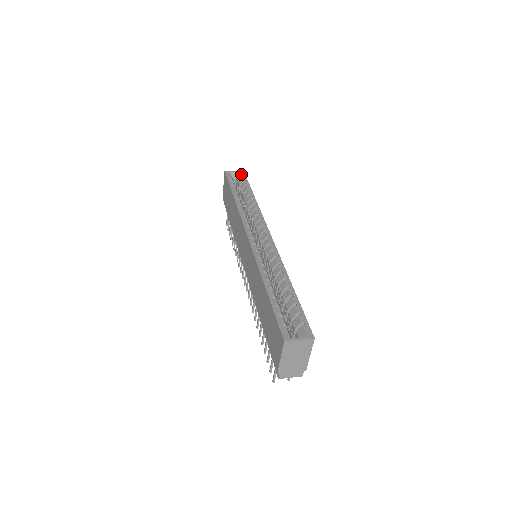
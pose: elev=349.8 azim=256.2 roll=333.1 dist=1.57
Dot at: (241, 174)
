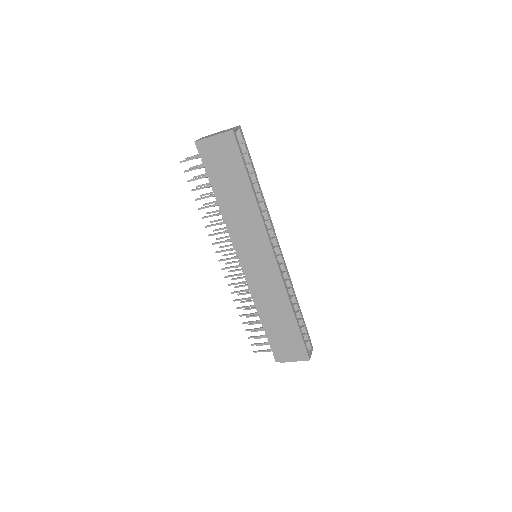
Dot at: (242, 135)
